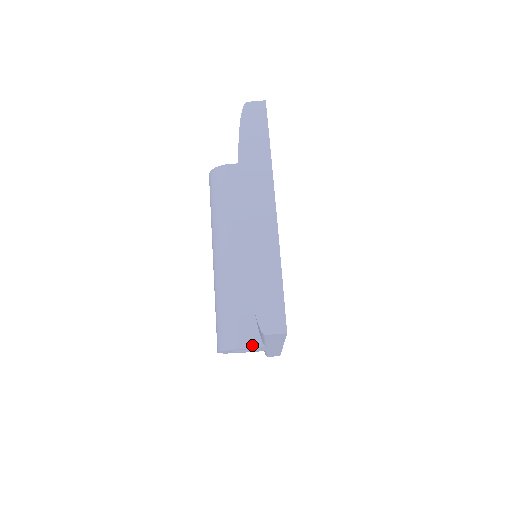
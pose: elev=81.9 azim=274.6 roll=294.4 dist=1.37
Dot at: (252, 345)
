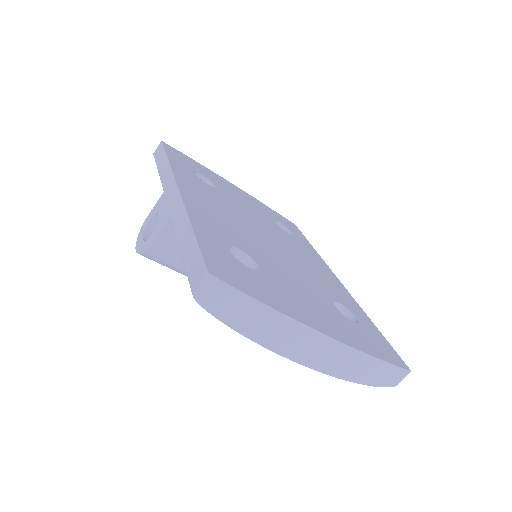
Dot at: occluded
